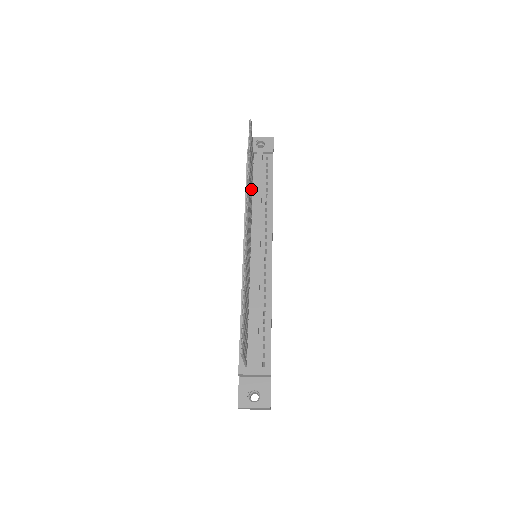
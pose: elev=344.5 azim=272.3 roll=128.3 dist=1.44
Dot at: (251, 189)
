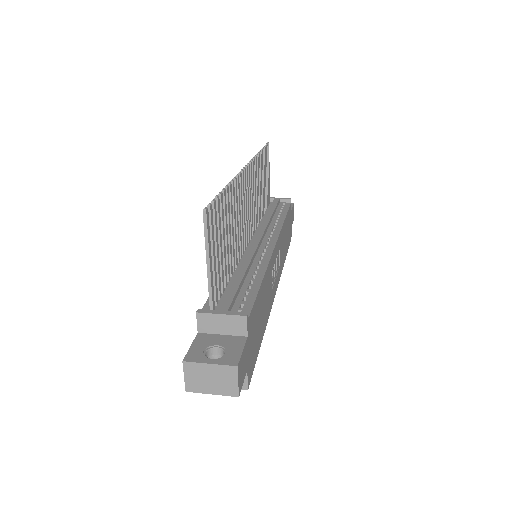
Dot at: (261, 201)
